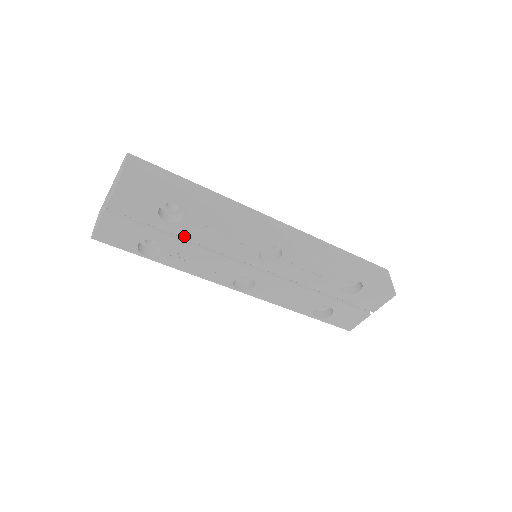
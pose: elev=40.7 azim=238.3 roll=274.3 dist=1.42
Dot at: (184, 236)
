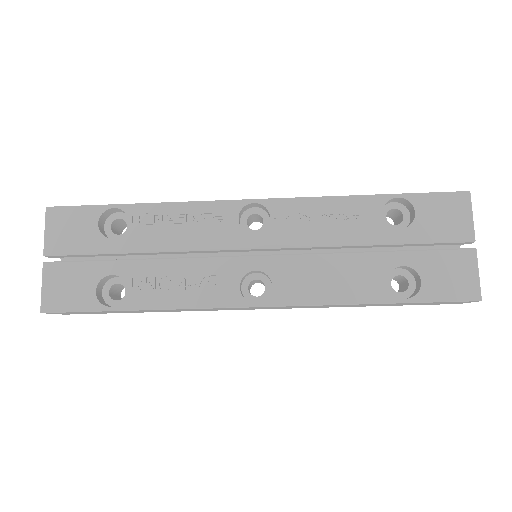
Dot at: (142, 249)
